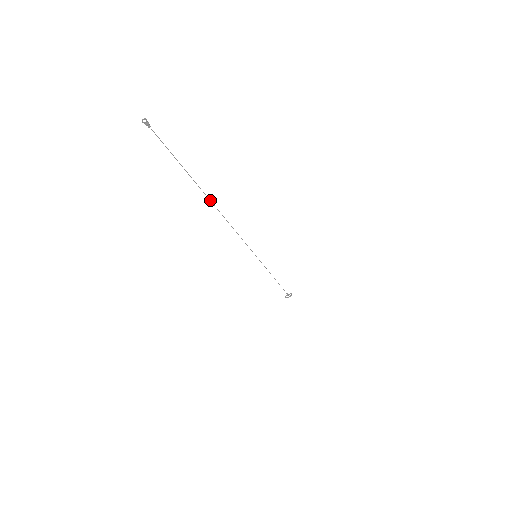
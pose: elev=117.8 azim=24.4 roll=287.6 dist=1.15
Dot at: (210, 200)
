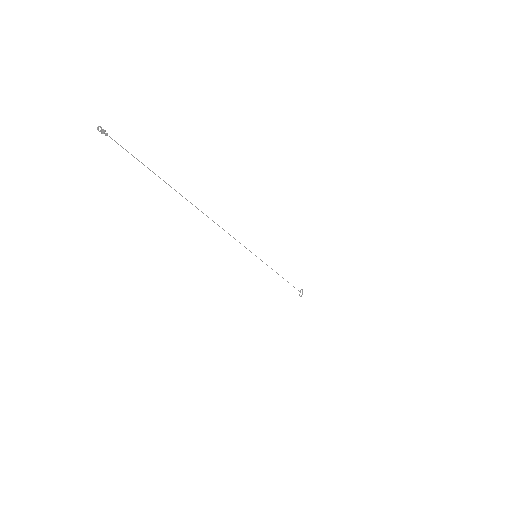
Dot at: (192, 204)
